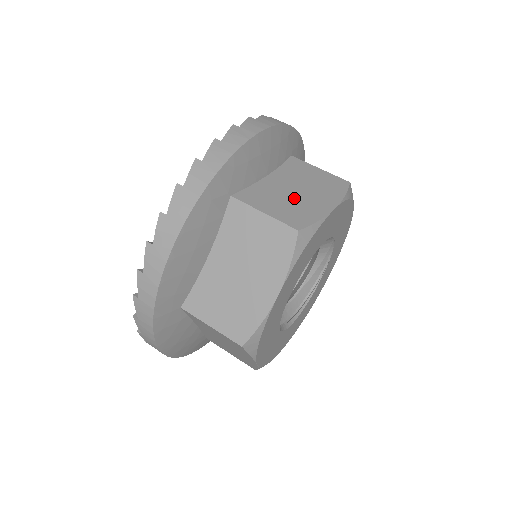
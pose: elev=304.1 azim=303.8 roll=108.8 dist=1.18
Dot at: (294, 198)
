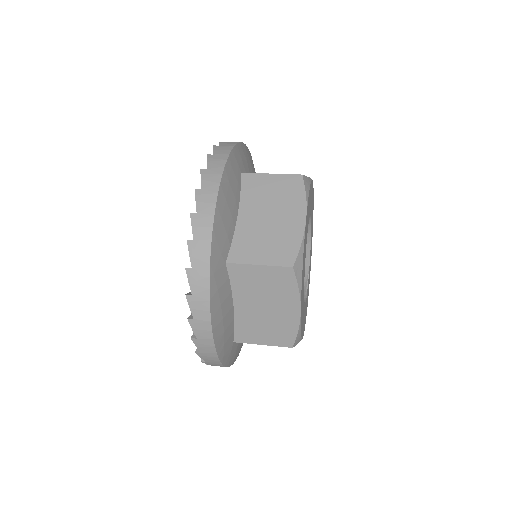
Dot at: occluded
